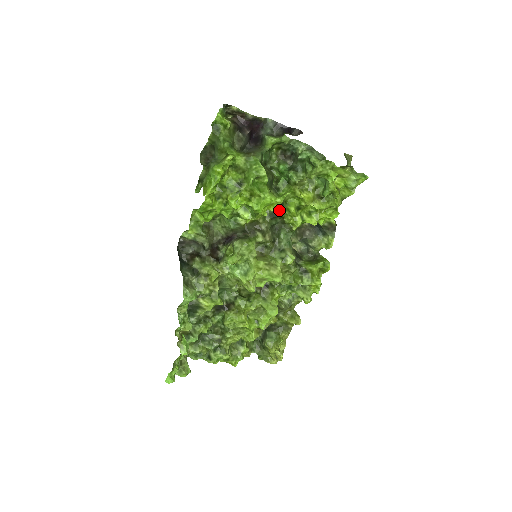
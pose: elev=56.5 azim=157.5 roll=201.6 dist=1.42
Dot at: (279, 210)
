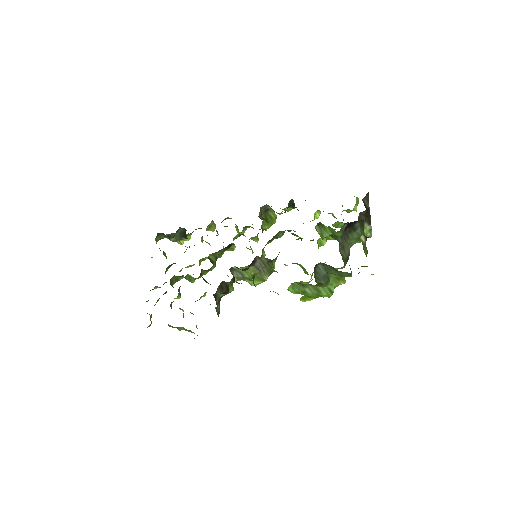
Dot at: occluded
